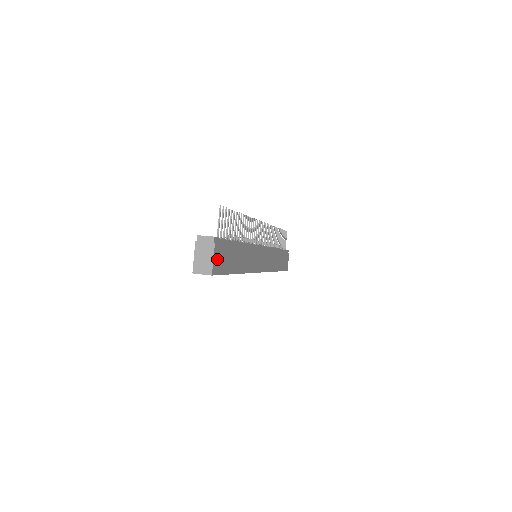
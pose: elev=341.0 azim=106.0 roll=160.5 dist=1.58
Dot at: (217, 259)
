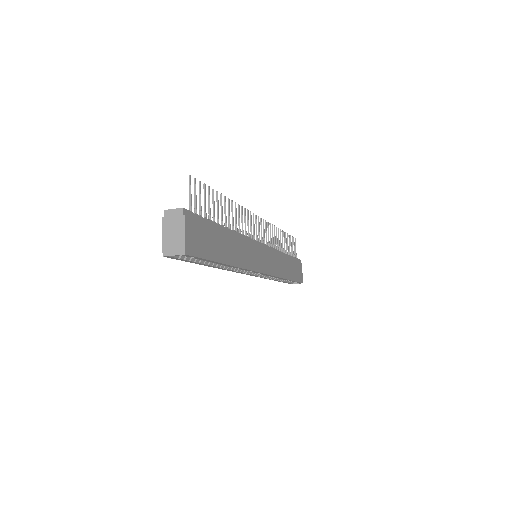
Dot at: (191, 236)
